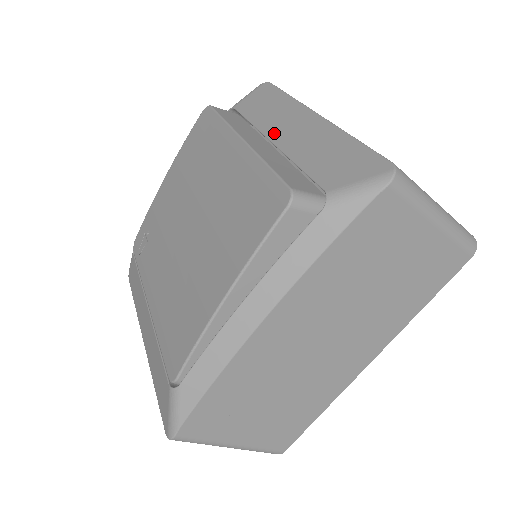
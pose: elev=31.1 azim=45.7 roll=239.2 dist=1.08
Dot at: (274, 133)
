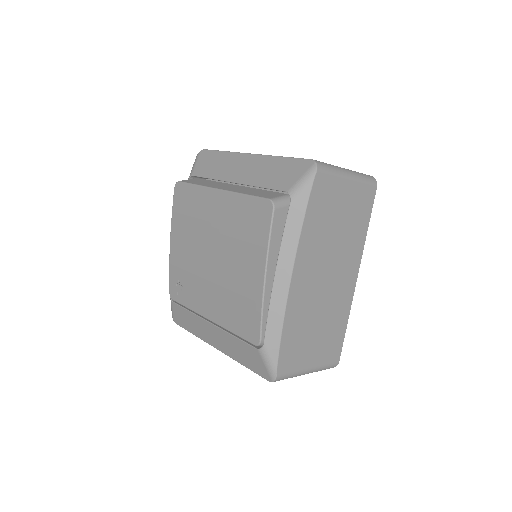
Dot at: (232, 177)
